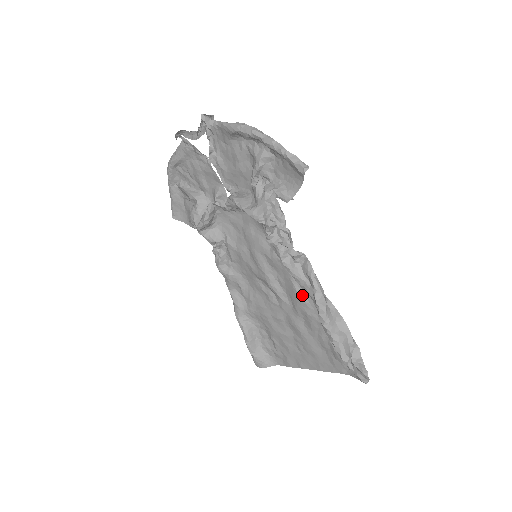
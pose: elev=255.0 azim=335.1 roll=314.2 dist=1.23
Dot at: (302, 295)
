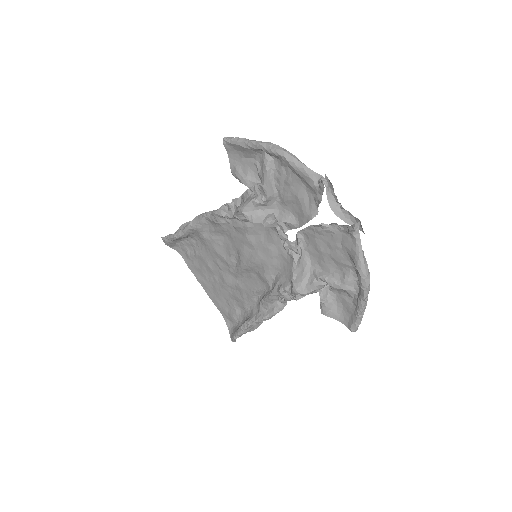
Dot at: (254, 295)
